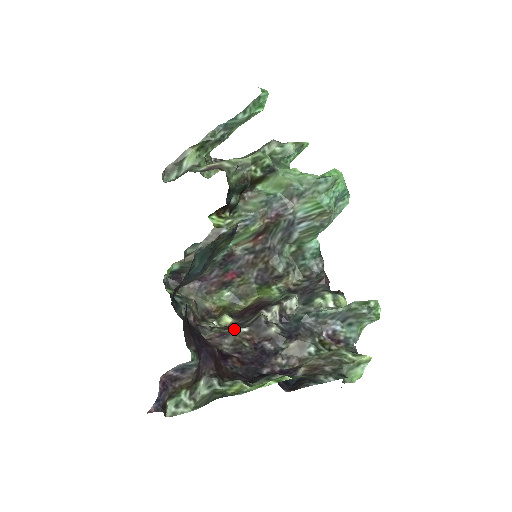
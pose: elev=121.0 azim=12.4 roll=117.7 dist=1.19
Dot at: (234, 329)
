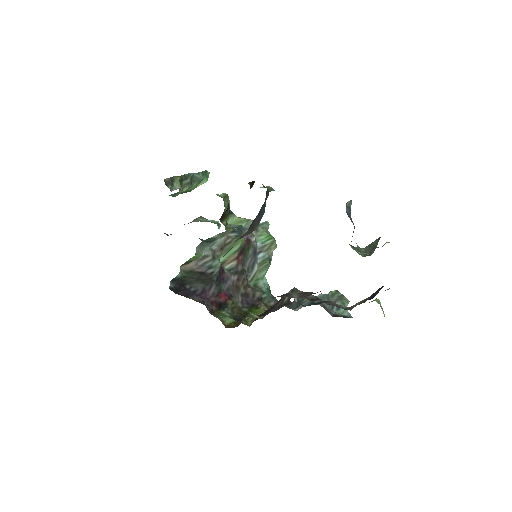
Dot at: (288, 292)
